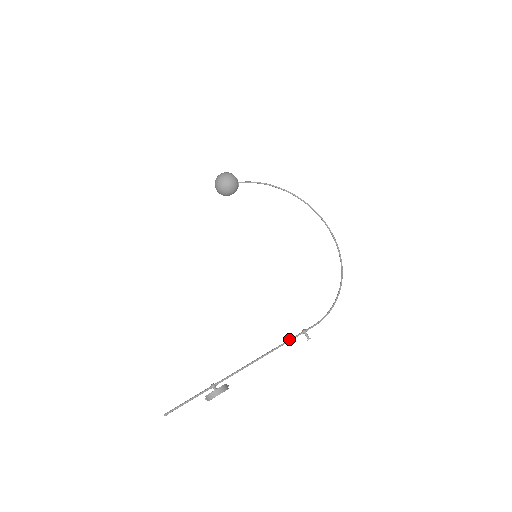
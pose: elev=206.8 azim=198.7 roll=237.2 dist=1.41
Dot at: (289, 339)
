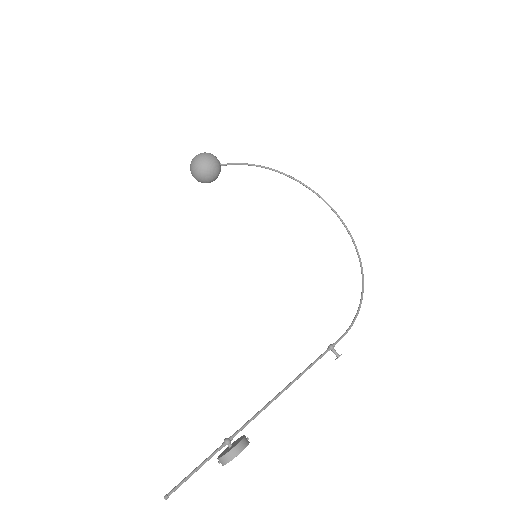
Dot at: occluded
